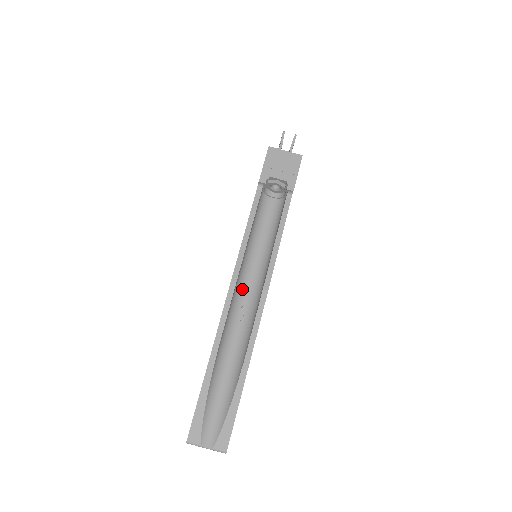
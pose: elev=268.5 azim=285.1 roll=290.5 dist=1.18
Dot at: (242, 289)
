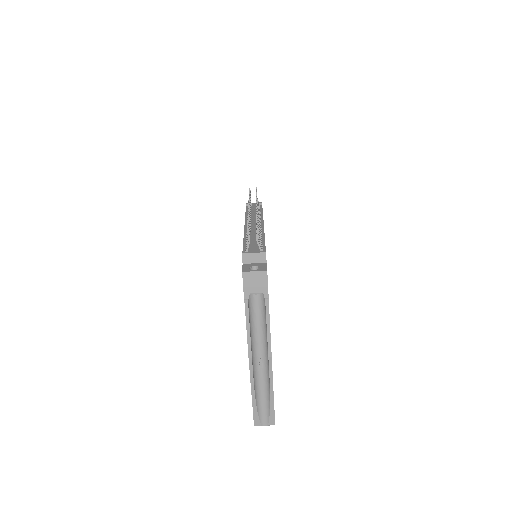
Dot at: (256, 352)
